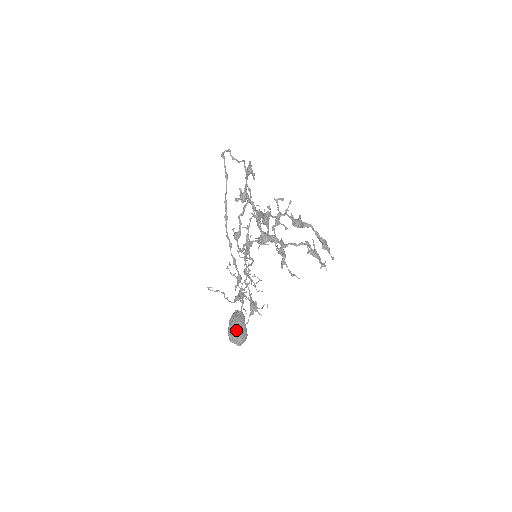
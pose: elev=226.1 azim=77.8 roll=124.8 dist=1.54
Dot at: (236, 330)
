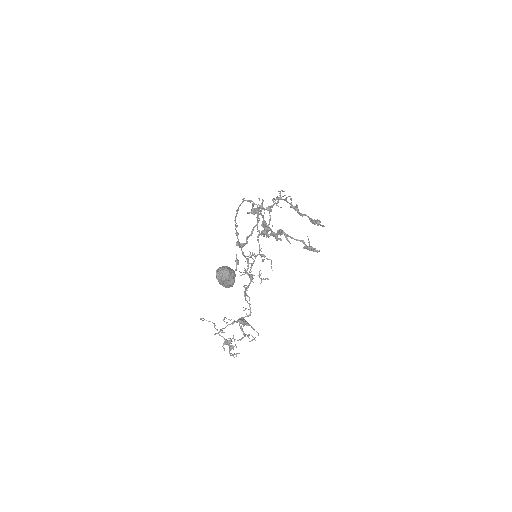
Dot at: (225, 266)
